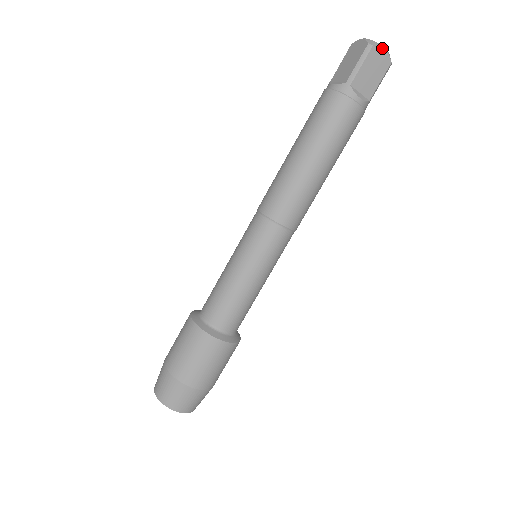
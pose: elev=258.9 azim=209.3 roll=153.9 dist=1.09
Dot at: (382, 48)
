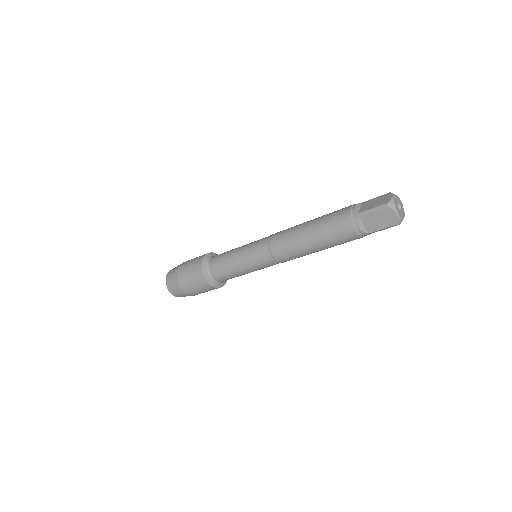
Dot at: (395, 212)
